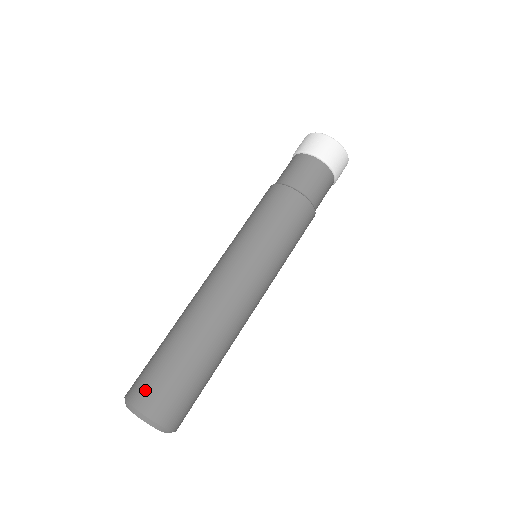
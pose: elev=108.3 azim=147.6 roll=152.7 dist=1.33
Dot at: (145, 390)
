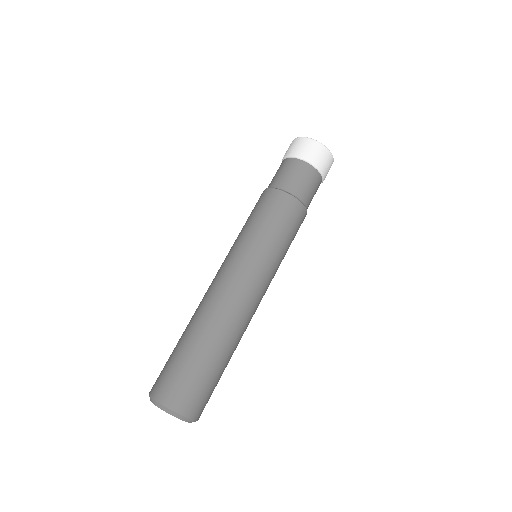
Dot at: (167, 386)
